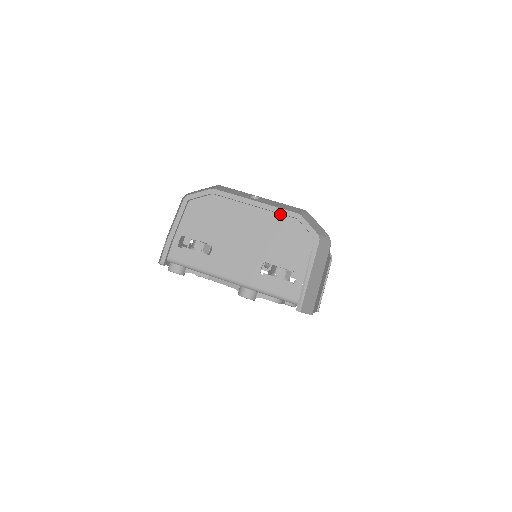
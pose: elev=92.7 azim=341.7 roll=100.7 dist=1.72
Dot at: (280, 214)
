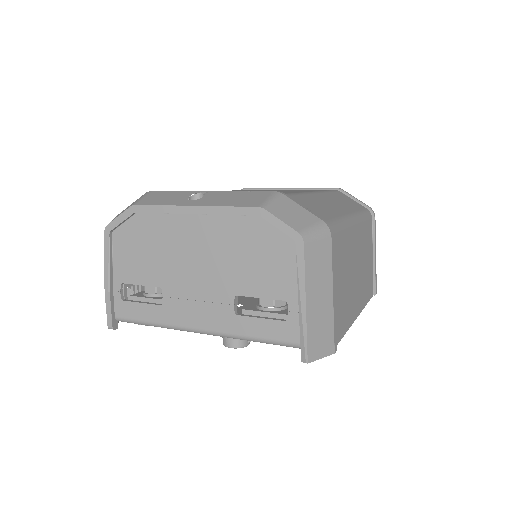
Dot at: (234, 215)
